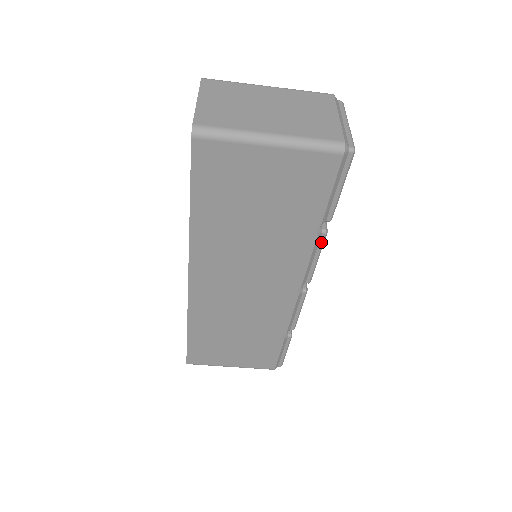
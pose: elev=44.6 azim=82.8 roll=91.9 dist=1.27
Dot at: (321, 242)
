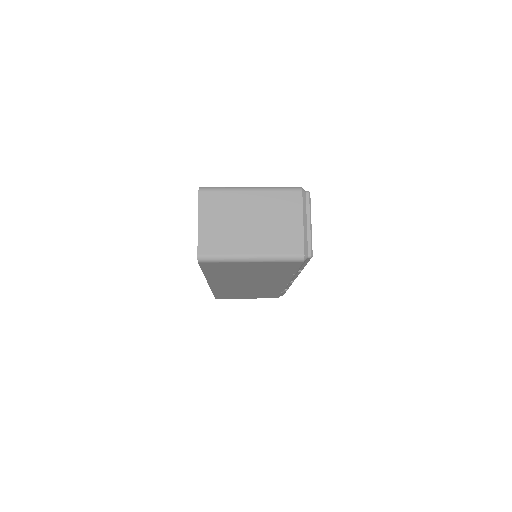
Dot at: (298, 273)
